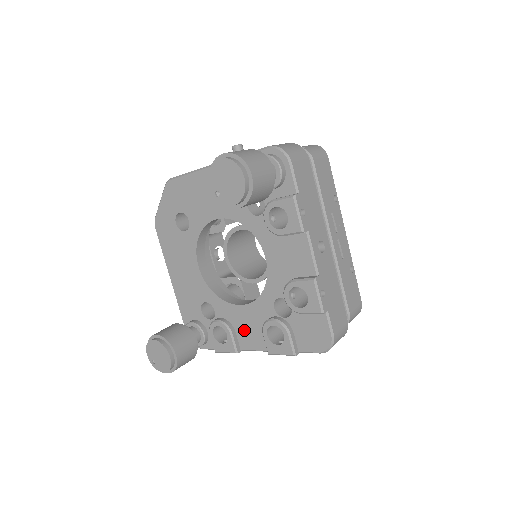
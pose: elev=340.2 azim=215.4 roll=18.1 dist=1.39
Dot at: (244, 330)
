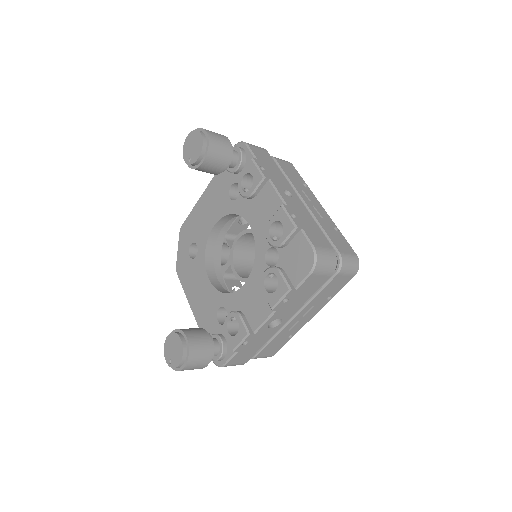
Dot at: (251, 308)
